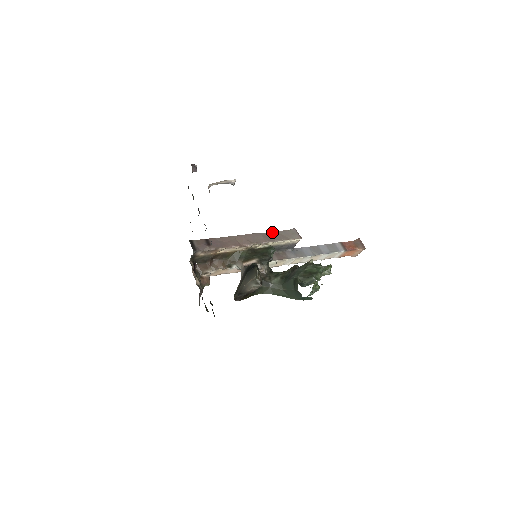
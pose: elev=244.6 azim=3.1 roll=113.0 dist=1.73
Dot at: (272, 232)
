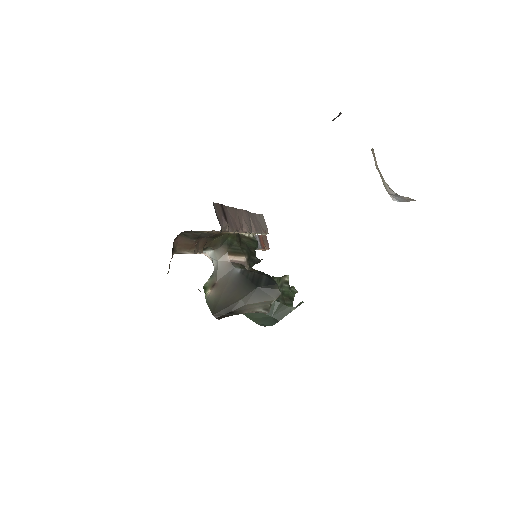
Dot at: (253, 213)
